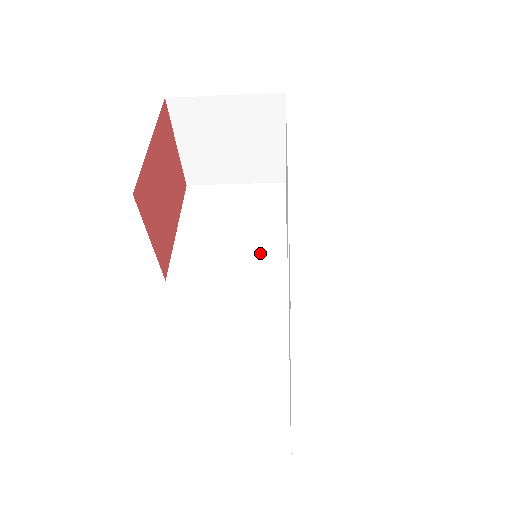
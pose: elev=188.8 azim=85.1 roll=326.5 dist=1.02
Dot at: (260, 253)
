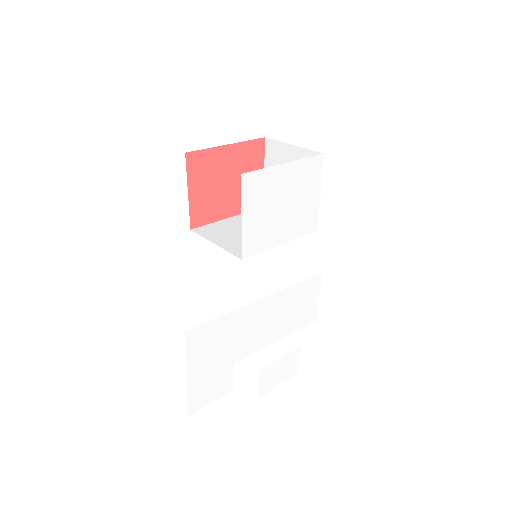
Dot at: occluded
